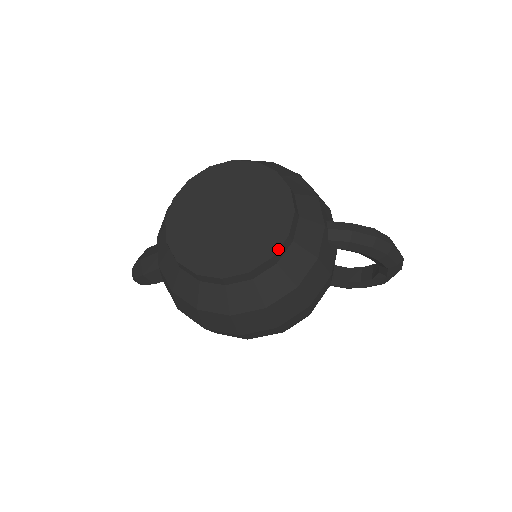
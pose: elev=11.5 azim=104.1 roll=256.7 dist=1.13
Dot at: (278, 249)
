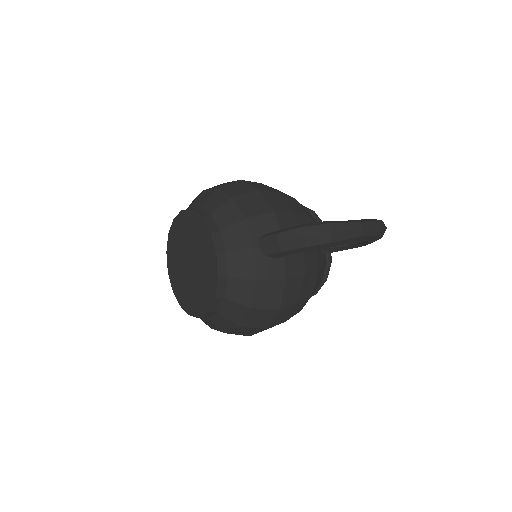
Dot at: (215, 291)
